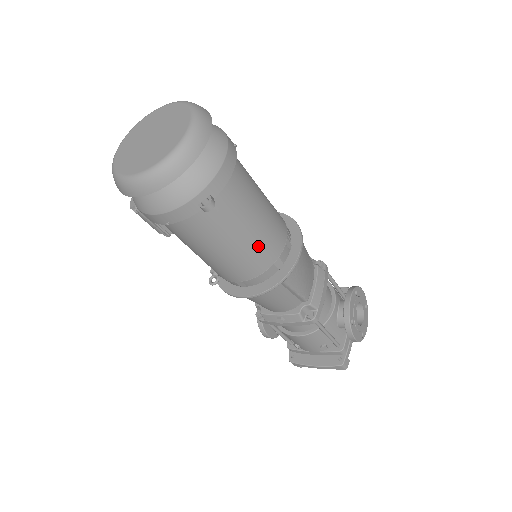
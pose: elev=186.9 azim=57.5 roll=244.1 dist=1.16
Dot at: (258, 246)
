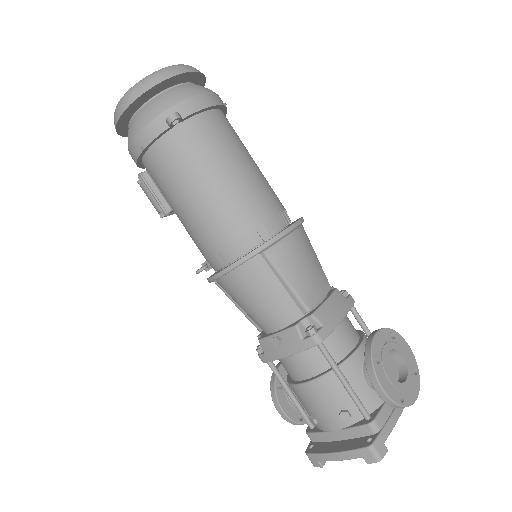
Dot at: (235, 197)
